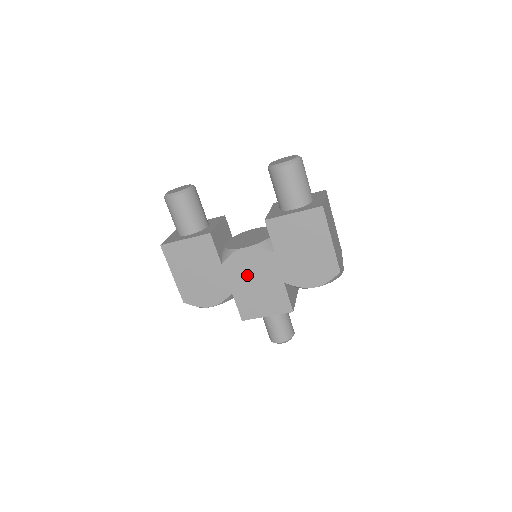
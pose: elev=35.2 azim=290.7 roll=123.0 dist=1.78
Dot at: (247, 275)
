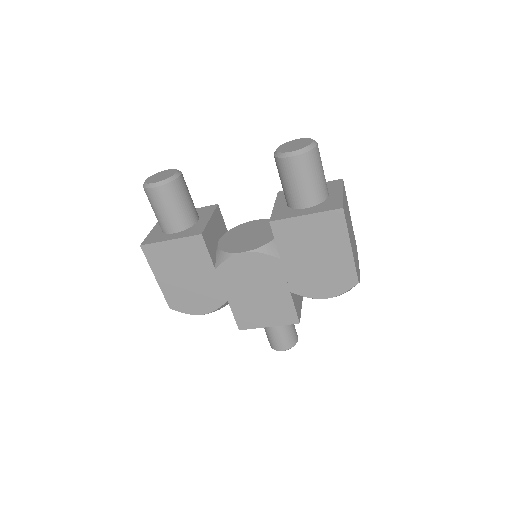
Dot at: (246, 282)
